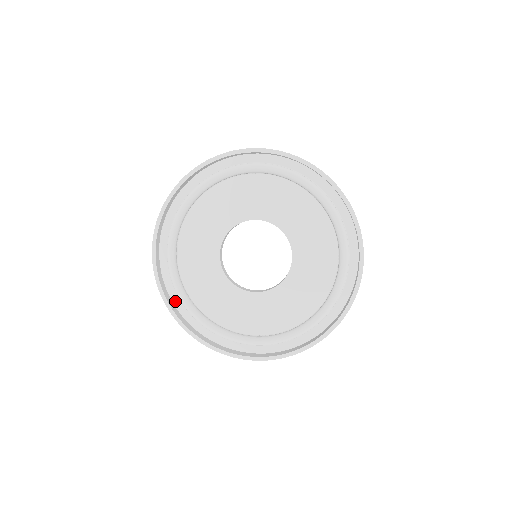
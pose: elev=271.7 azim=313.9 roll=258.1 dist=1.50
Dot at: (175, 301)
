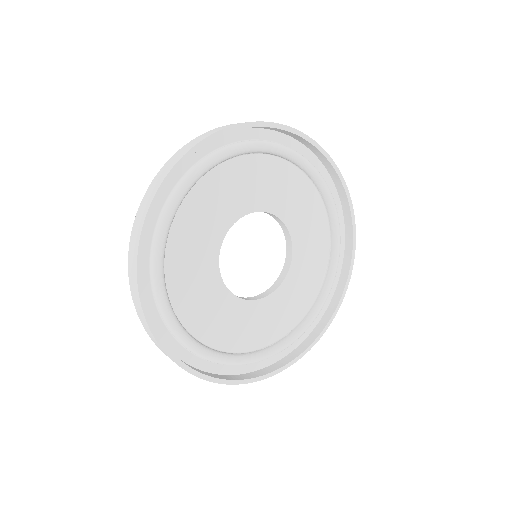
Dot at: (163, 336)
